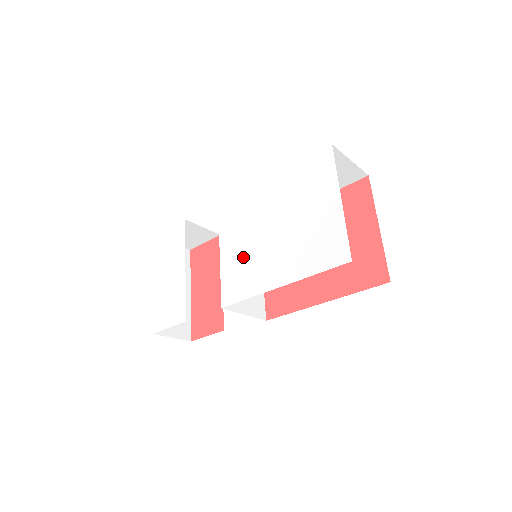
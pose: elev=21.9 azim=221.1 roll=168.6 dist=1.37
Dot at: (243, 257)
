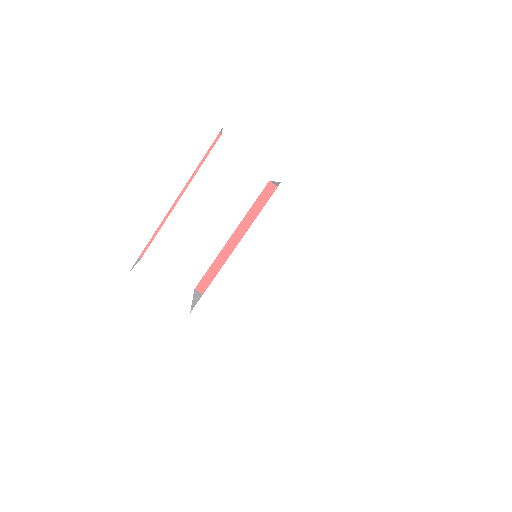
Dot at: (260, 289)
